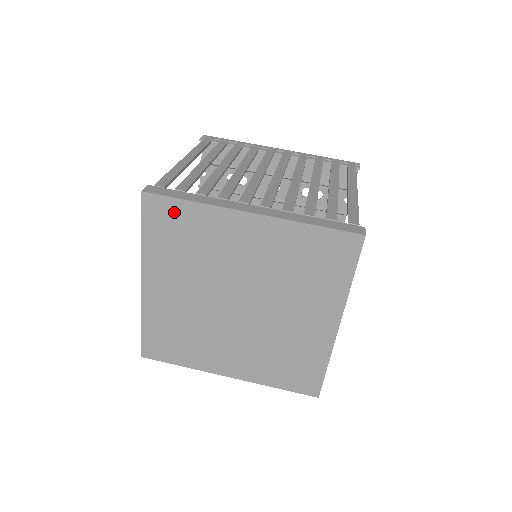
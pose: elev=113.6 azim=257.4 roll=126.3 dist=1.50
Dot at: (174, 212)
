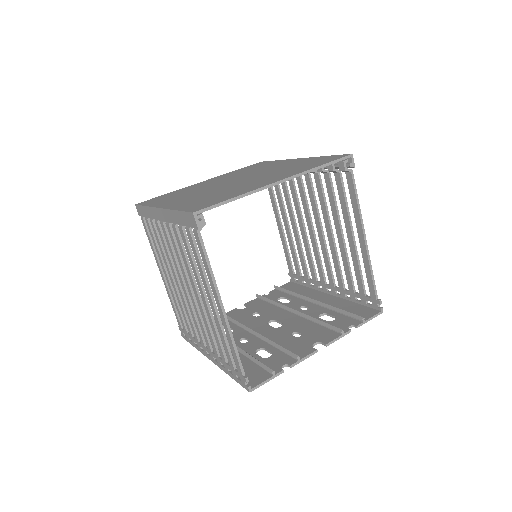
Dot at: occluded
